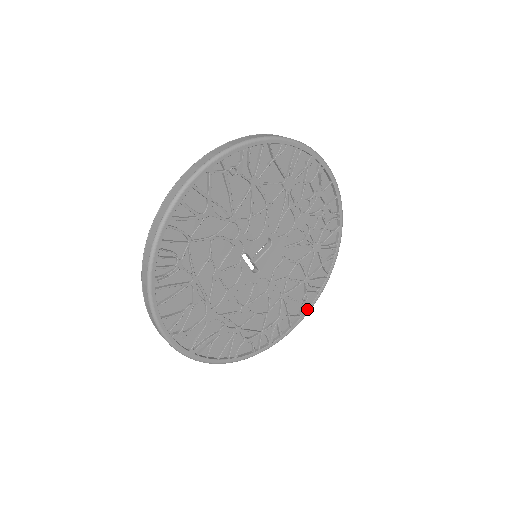
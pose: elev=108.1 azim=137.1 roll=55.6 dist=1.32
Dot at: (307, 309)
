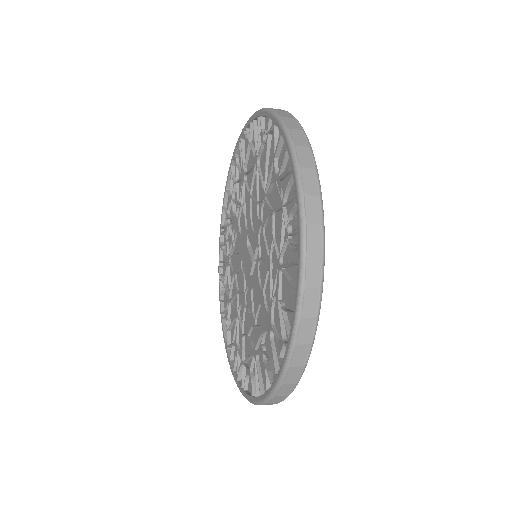
Dot at: occluded
